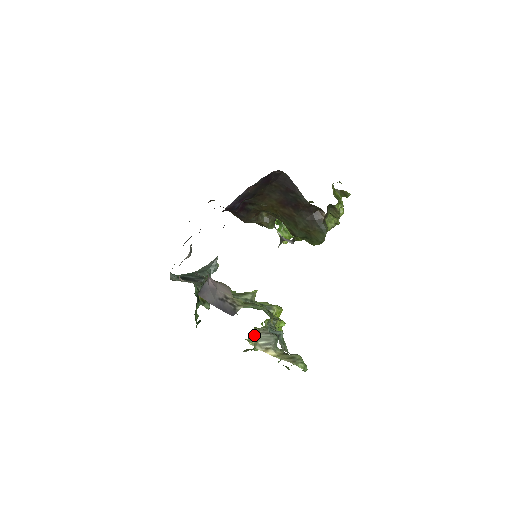
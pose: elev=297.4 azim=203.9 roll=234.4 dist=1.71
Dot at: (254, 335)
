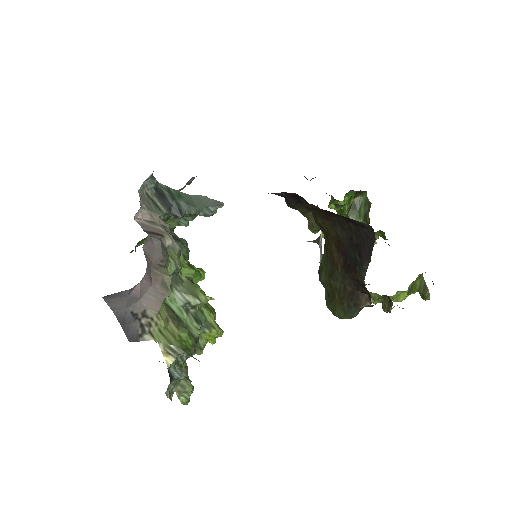
Dot at: occluded
